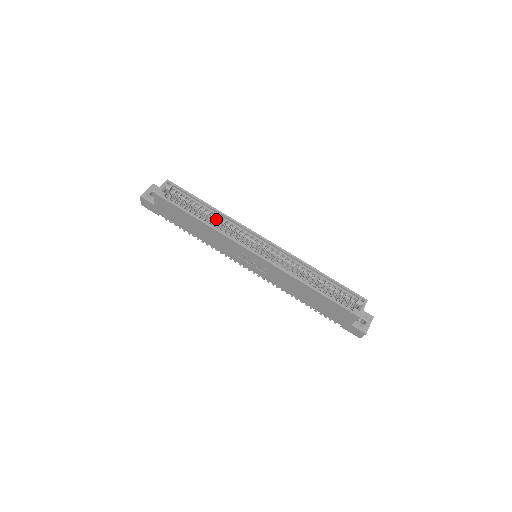
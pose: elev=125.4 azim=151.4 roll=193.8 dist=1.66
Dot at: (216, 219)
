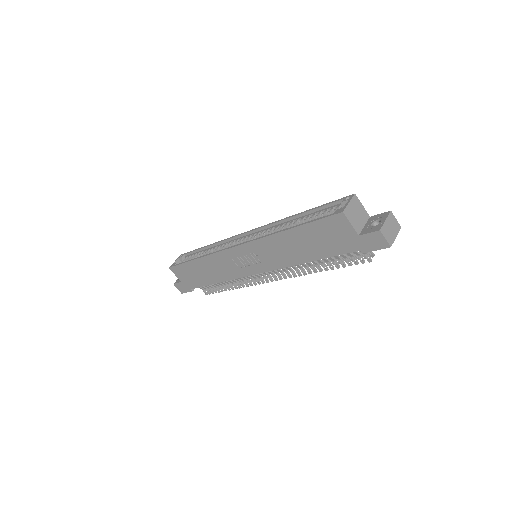
Dot at: (213, 251)
